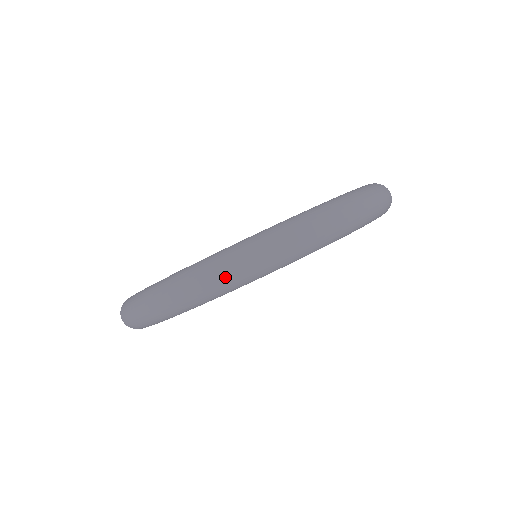
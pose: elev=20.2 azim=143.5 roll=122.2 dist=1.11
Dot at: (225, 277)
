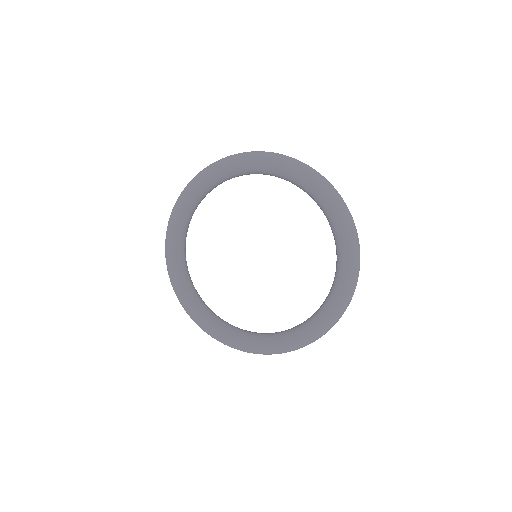
Dot at: occluded
